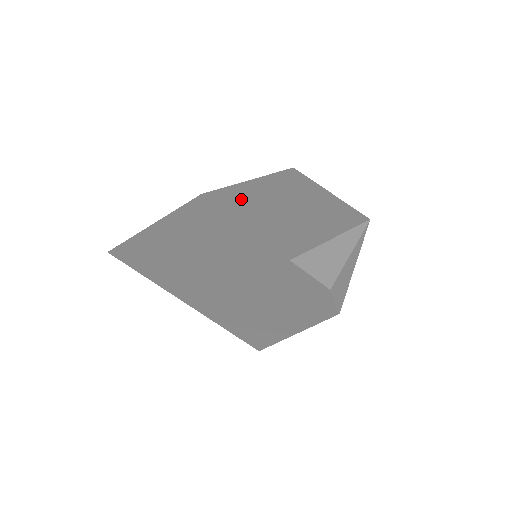
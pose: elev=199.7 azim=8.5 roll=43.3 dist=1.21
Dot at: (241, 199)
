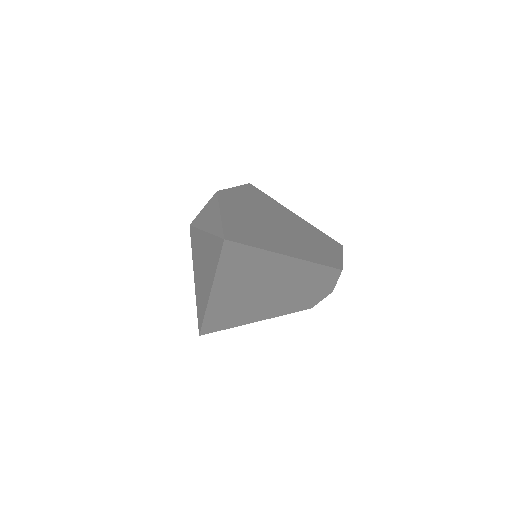
Dot at: (253, 206)
